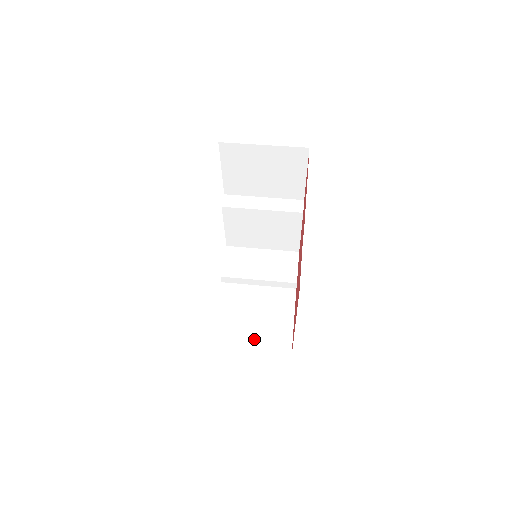
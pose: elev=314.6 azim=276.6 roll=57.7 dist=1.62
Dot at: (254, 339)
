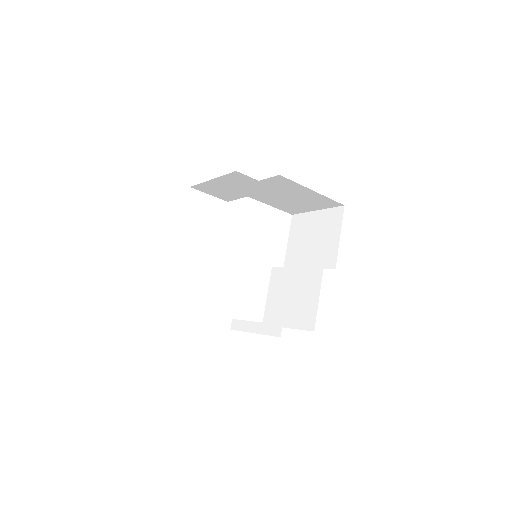
Dot at: occluded
